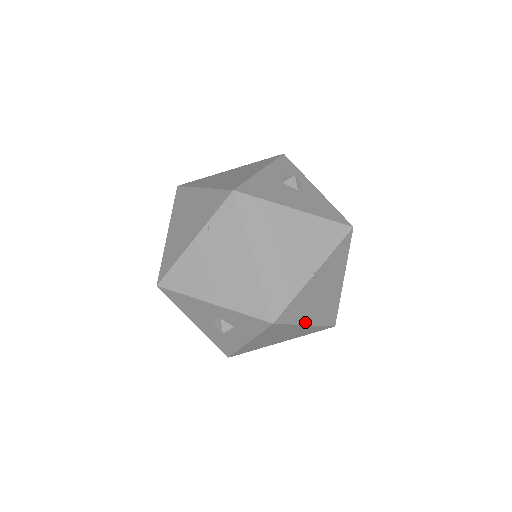
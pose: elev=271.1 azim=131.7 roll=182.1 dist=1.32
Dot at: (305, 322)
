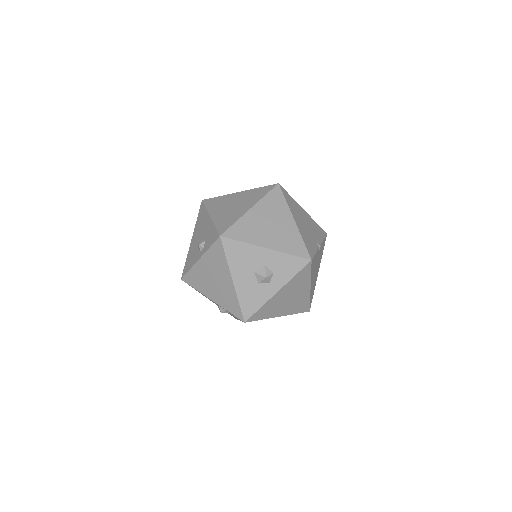
Dot at: (311, 283)
